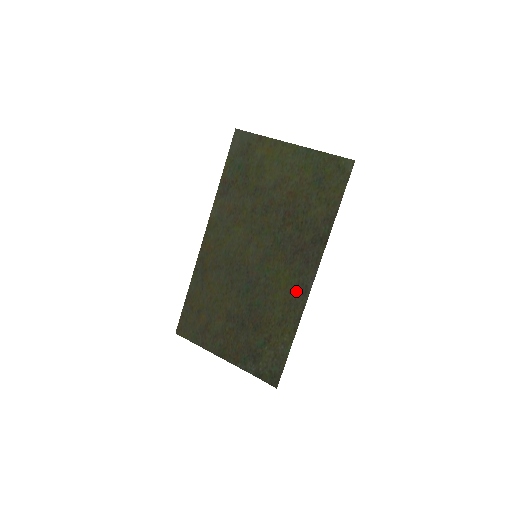
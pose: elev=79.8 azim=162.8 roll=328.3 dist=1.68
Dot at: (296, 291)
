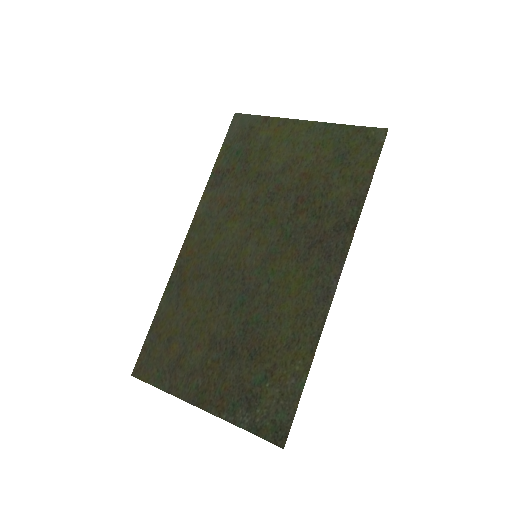
Dot at: (313, 297)
